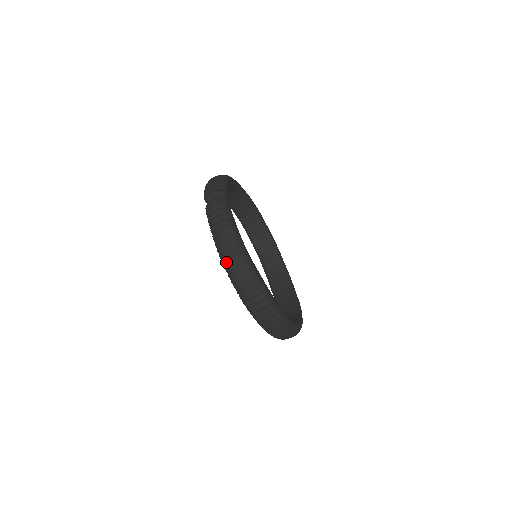
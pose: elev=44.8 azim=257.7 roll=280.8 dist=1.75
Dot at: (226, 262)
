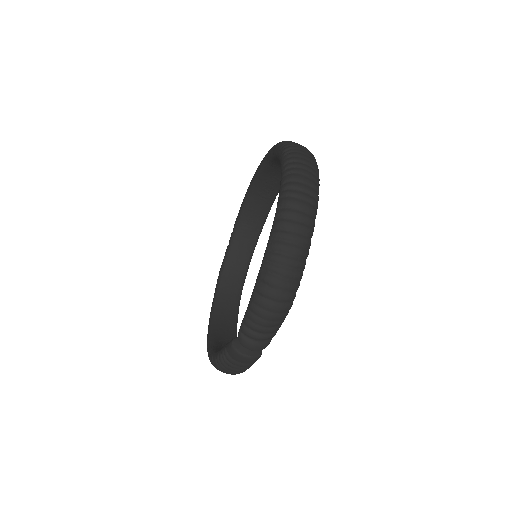
Dot at: occluded
